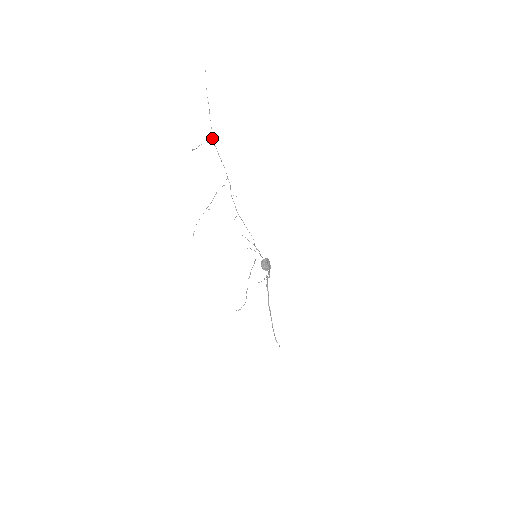
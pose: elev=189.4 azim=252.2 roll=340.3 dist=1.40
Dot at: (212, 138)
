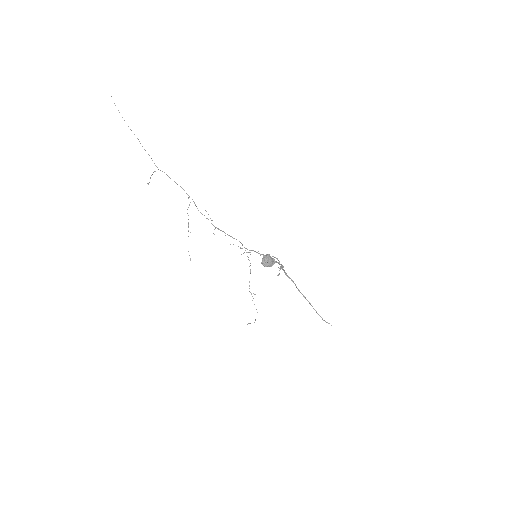
Dot at: occluded
